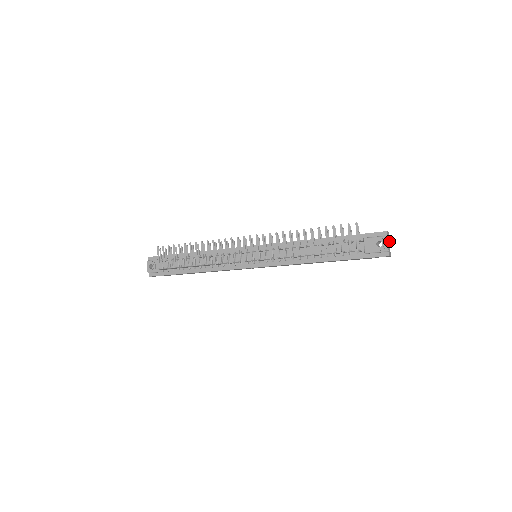
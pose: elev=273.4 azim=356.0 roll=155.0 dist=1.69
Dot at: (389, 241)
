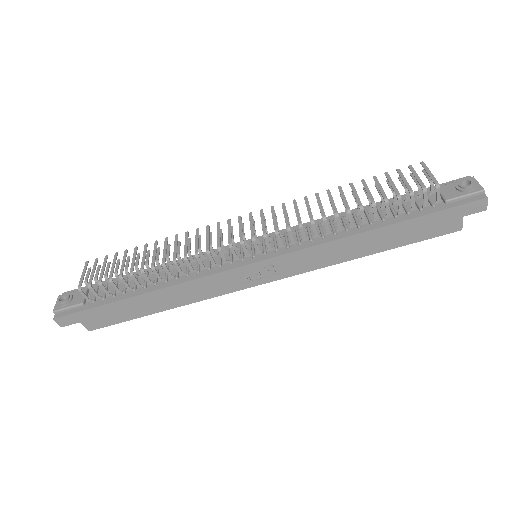
Dot at: occluded
